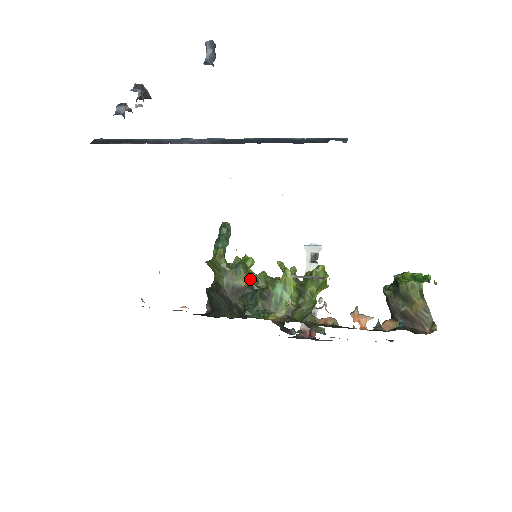
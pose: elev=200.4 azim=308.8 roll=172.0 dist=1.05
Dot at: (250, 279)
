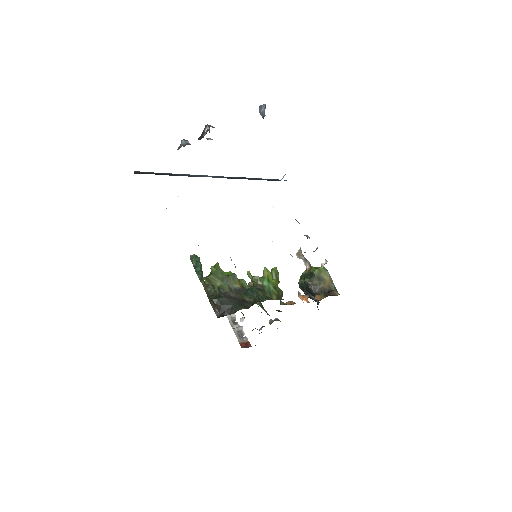
Dot at: (240, 283)
